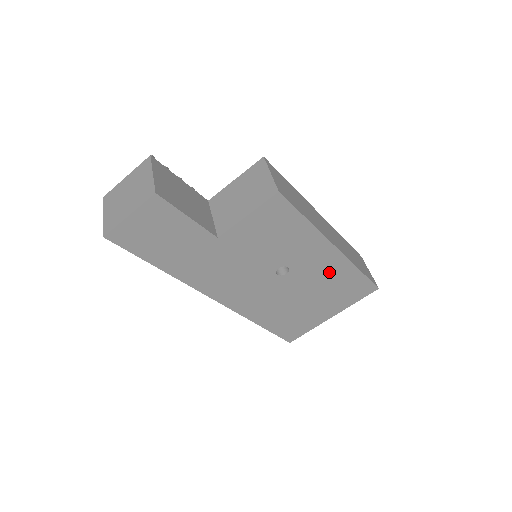
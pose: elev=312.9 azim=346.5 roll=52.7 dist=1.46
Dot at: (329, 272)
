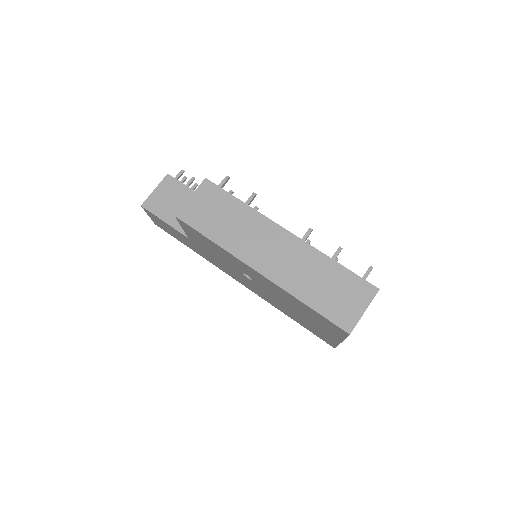
Dot at: (281, 293)
